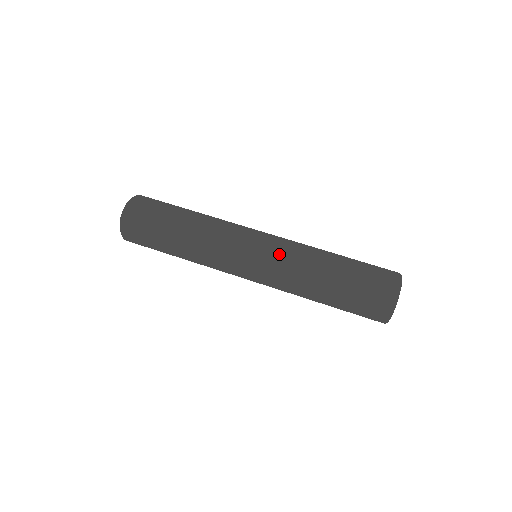
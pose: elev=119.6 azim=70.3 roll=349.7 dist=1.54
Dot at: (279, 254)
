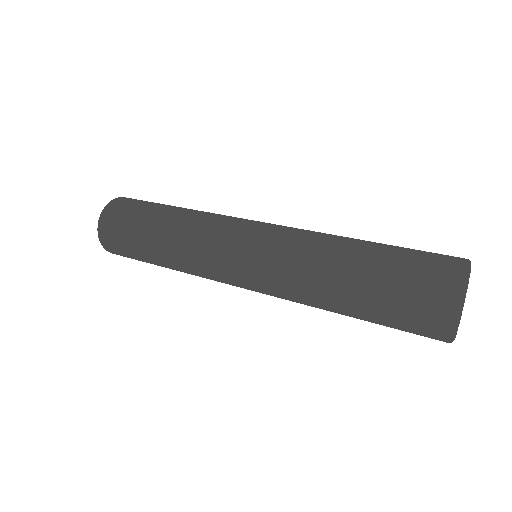
Dot at: (282, 233)
